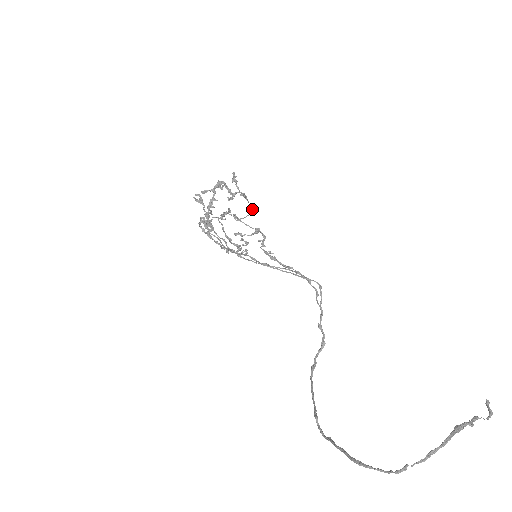
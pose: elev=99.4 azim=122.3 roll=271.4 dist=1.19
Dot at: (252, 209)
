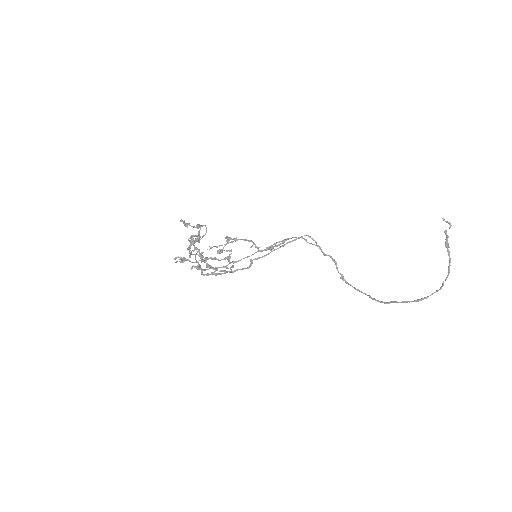
Dot at: (206, 227)
